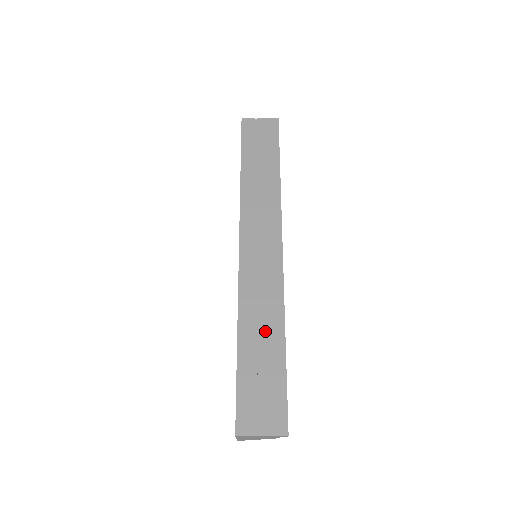
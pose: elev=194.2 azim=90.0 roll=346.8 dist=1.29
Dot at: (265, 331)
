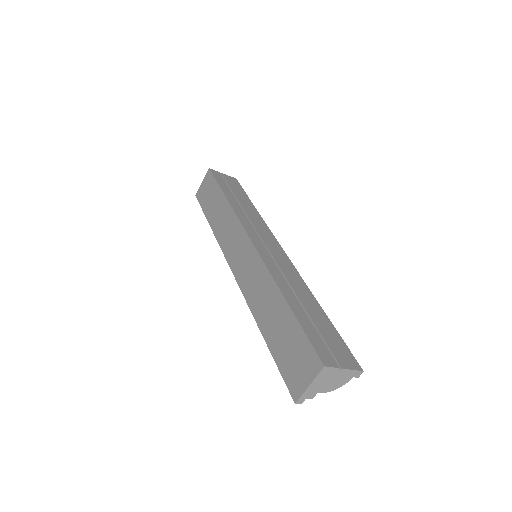
Dot at: (302, 296)
